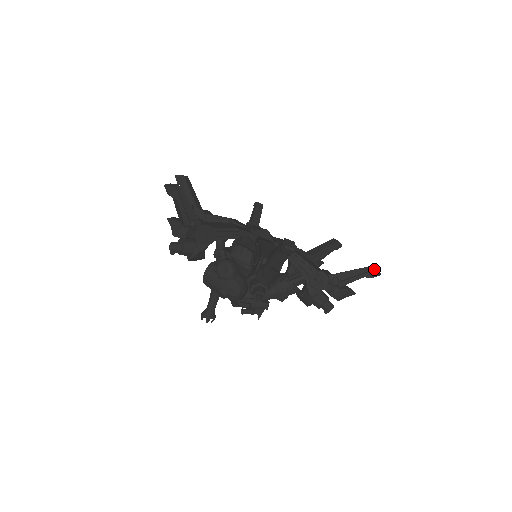
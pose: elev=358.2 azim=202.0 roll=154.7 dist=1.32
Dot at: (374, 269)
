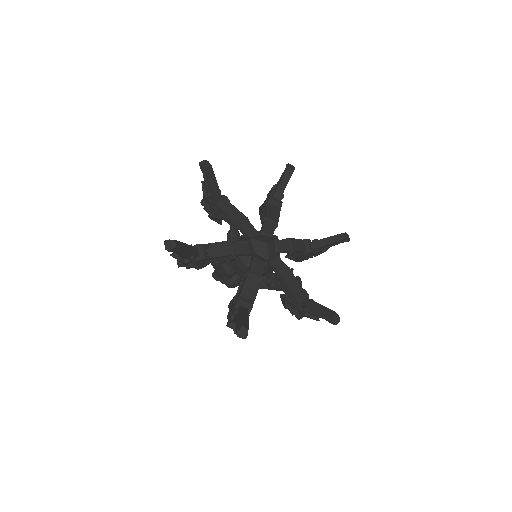
Dot at: (333, 320)
